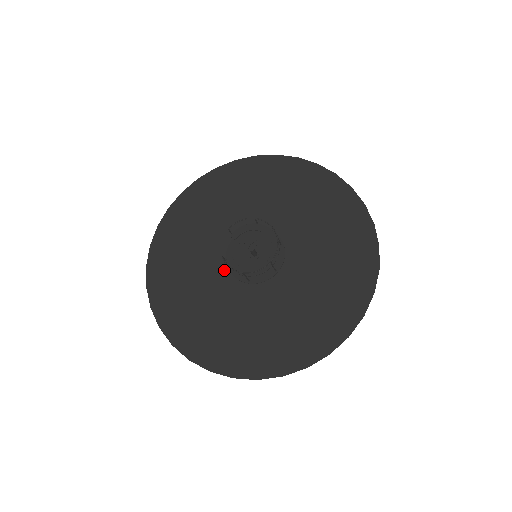
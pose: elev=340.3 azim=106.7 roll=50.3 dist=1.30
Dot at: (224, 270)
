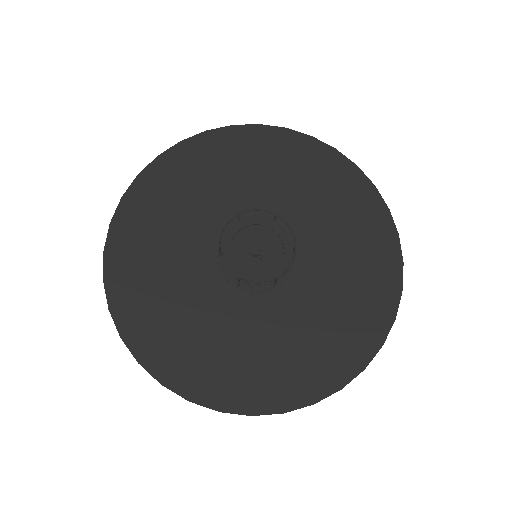
Dot at: (234, 295)
